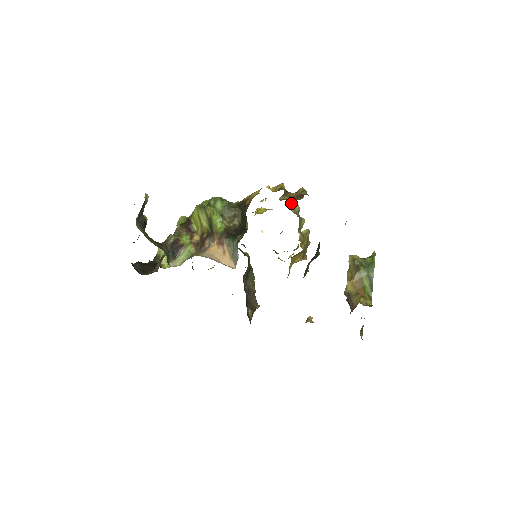
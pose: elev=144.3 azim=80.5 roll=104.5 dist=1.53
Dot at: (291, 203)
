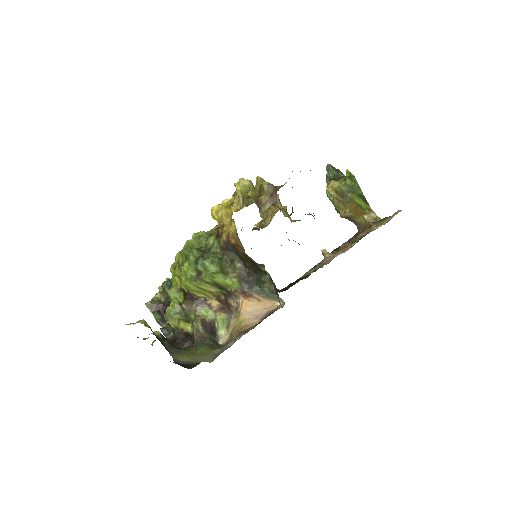
Dot at: (249, 191)
